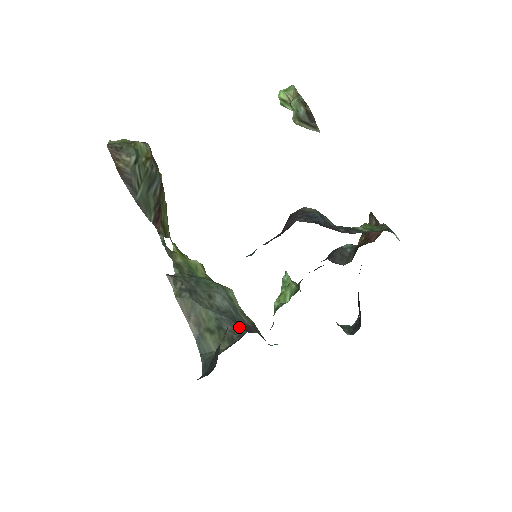
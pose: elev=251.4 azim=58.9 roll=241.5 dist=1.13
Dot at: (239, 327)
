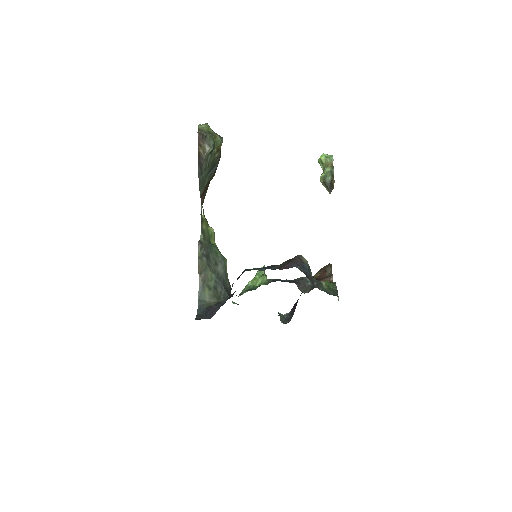
Dot at: (226, 292)
